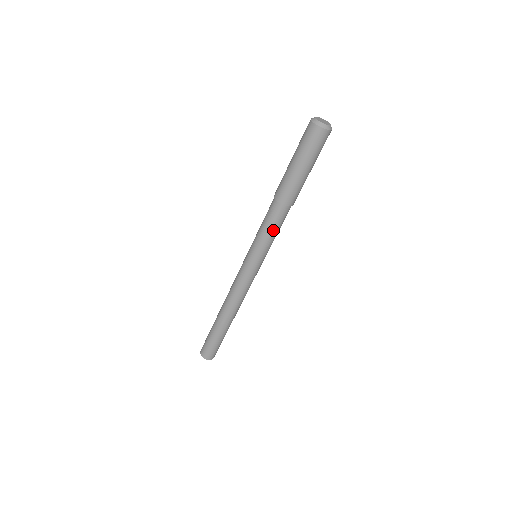
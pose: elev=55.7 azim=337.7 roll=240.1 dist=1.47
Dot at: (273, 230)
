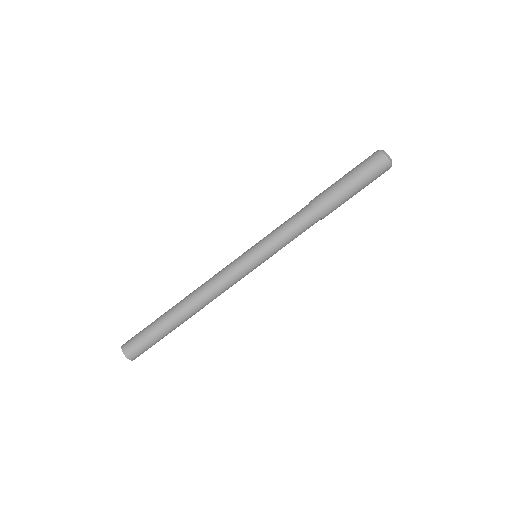
Dot at: (291, 231)
